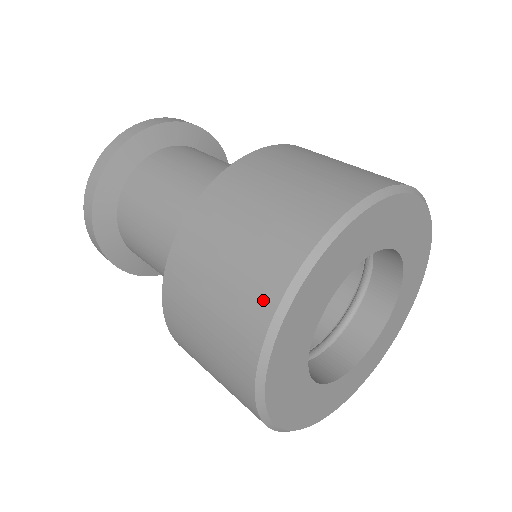
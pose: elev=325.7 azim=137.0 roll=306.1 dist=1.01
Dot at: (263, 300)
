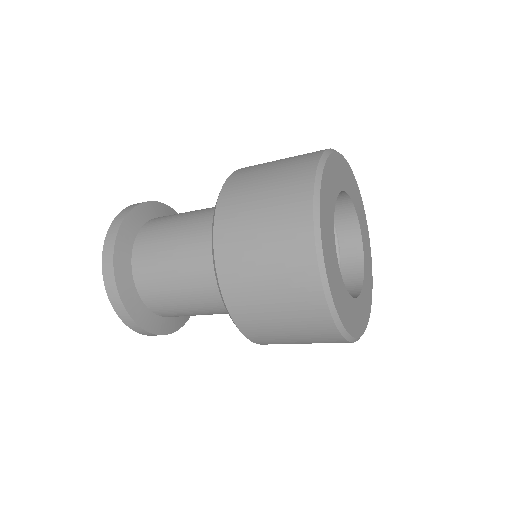
Dot at: (313, 155)
